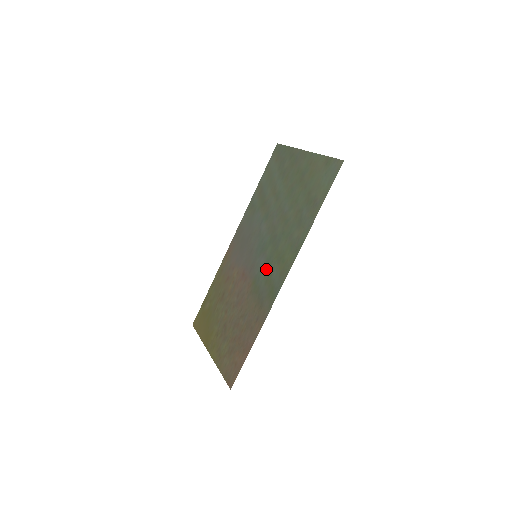
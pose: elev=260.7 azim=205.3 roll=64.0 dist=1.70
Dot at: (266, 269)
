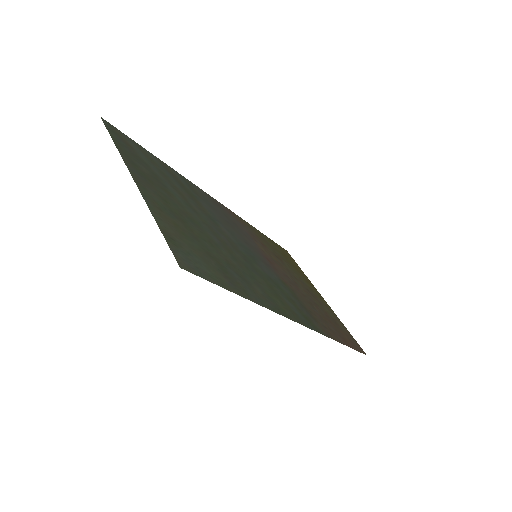
Dot at: (278, 287)
